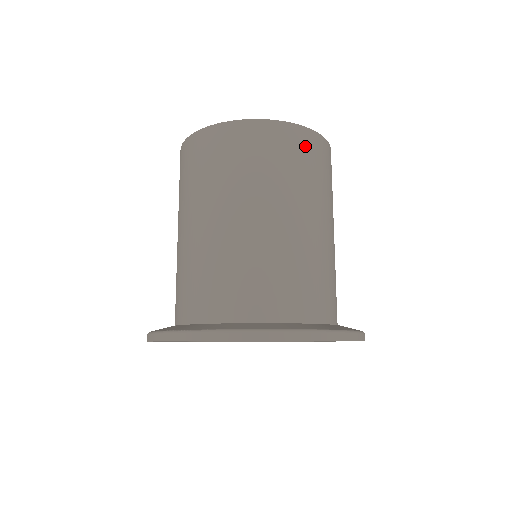
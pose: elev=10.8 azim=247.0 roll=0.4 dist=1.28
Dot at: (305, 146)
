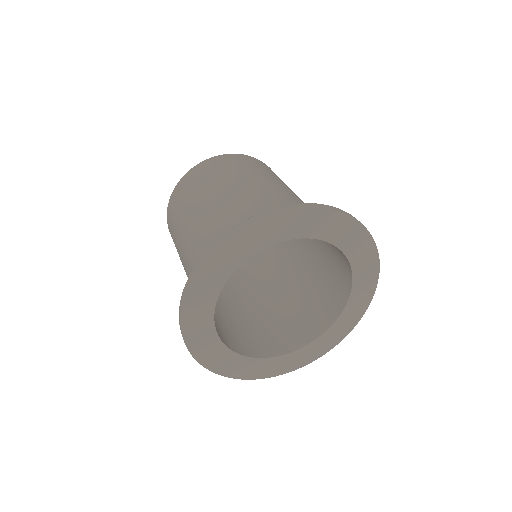
Dot at: (258, 163)
